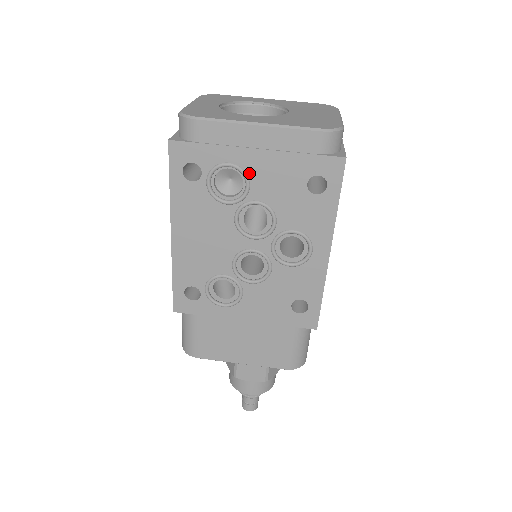
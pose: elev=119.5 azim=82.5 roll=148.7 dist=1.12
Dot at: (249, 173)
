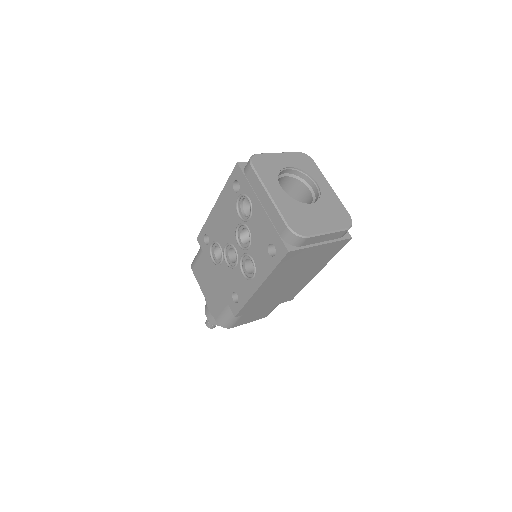
Dot at: (253, 212)
